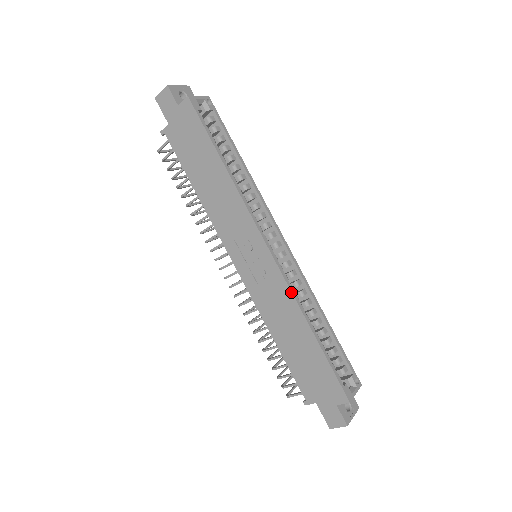
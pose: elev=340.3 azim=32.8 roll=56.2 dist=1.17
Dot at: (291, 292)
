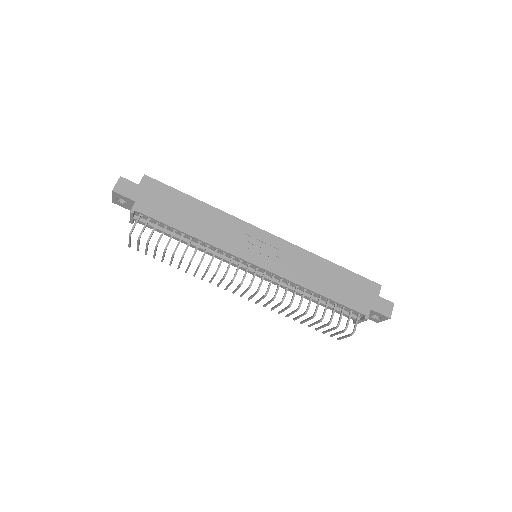
Dot at: (300, 247)
